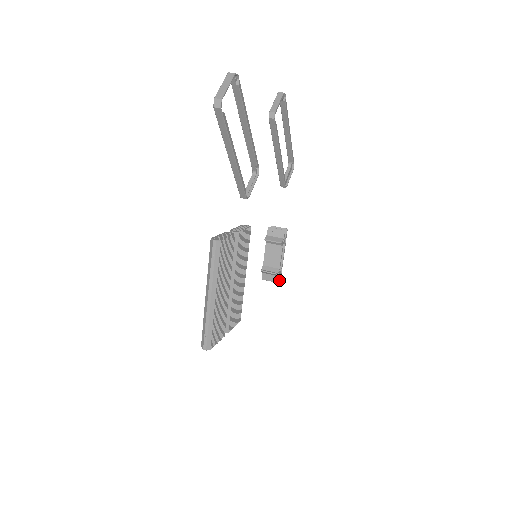
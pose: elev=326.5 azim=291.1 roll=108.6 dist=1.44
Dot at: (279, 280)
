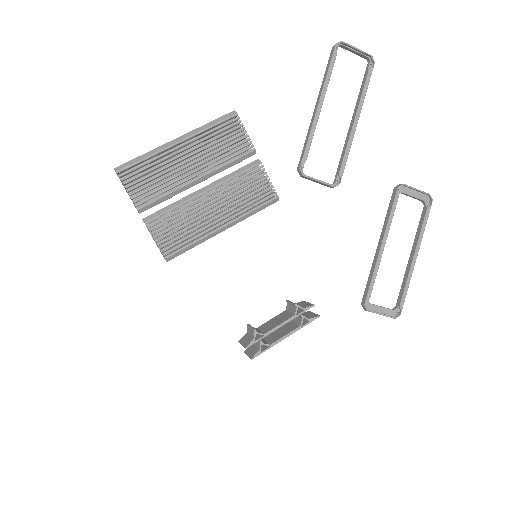
Dot at: (251, 358)
